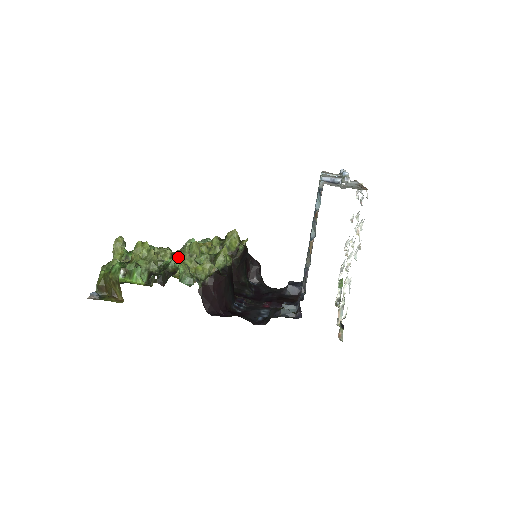
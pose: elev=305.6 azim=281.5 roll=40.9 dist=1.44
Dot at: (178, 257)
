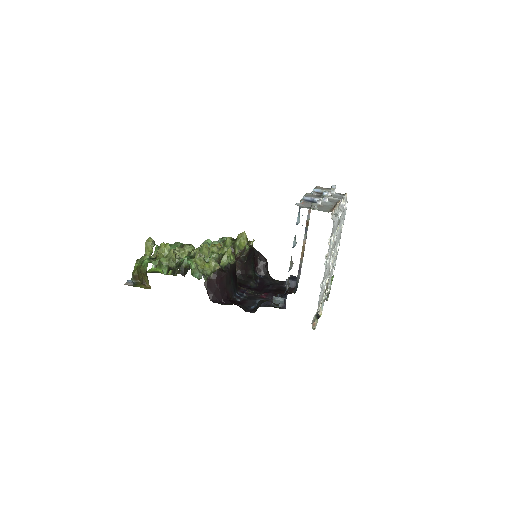
Dot at: (191, 256)
